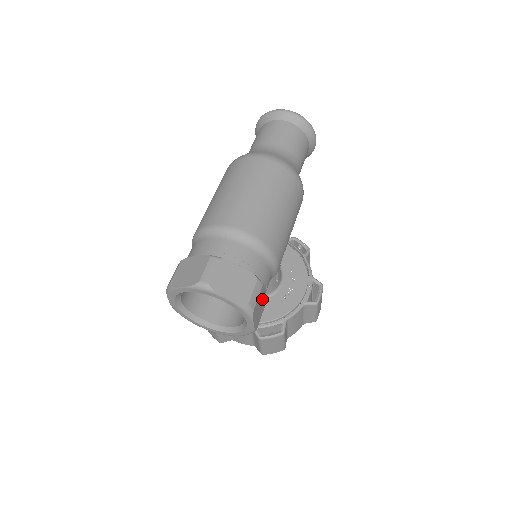
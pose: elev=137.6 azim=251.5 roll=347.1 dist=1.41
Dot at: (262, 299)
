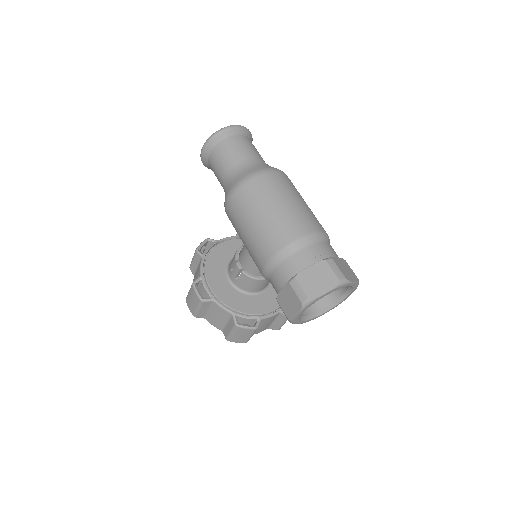
Dot at: occluded
